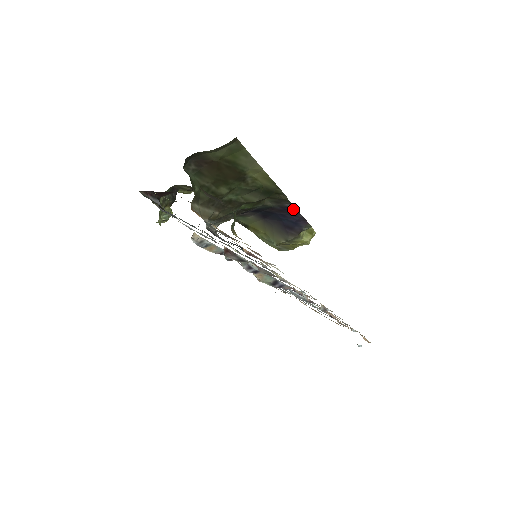
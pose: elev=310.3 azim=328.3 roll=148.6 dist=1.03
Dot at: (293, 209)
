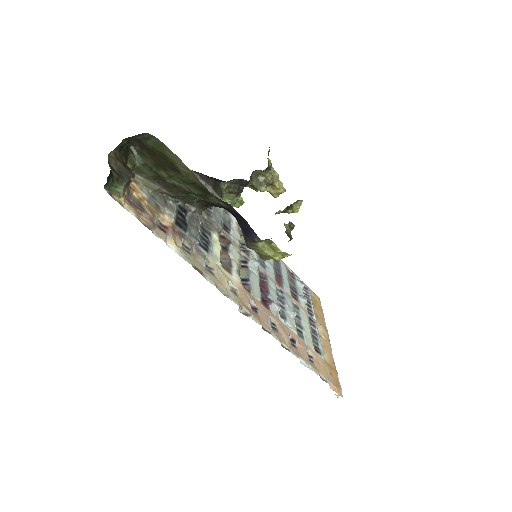
Dot at: (241, 216)
